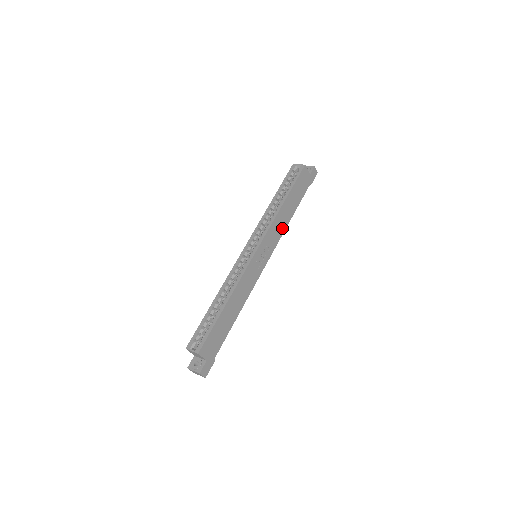
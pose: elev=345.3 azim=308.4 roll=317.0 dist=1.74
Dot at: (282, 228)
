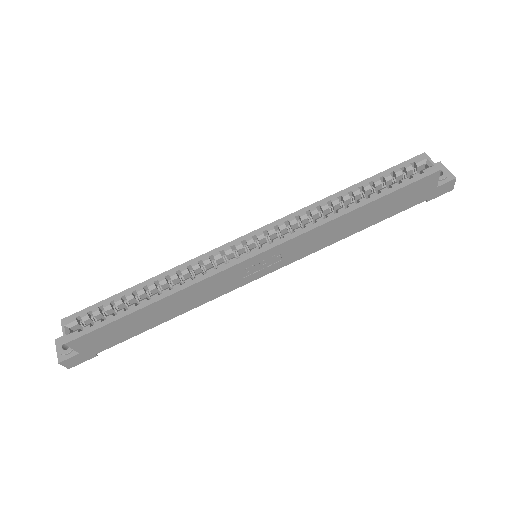
Dot at: (326, 241)
